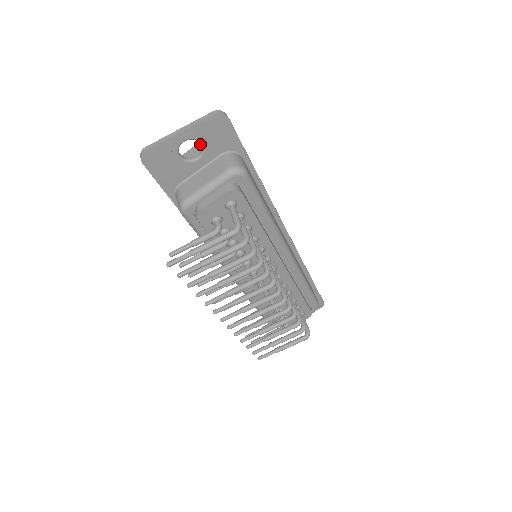
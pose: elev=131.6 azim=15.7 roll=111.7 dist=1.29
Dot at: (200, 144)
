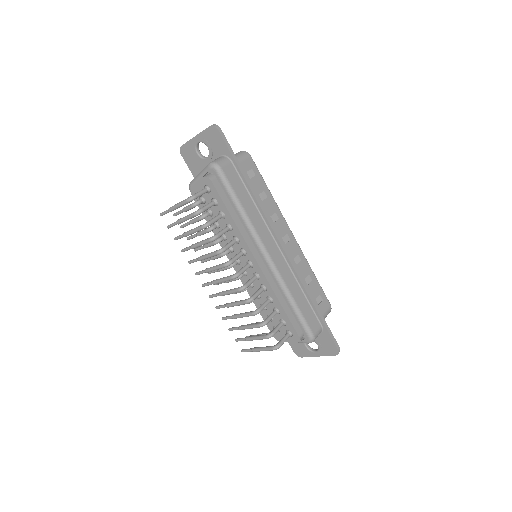
Dot at: occluded
